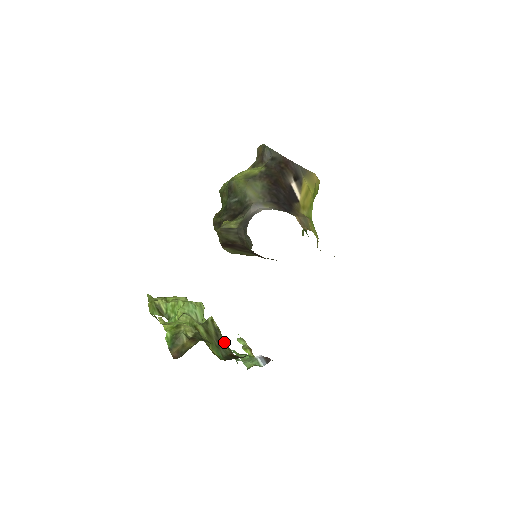
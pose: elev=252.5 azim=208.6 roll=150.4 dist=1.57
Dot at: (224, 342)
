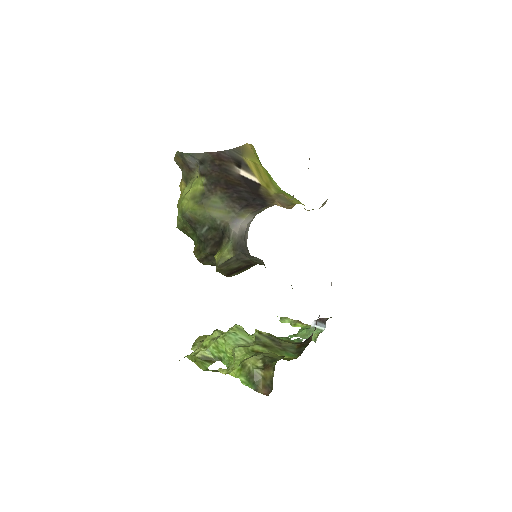
Dot at: (283, 340)
